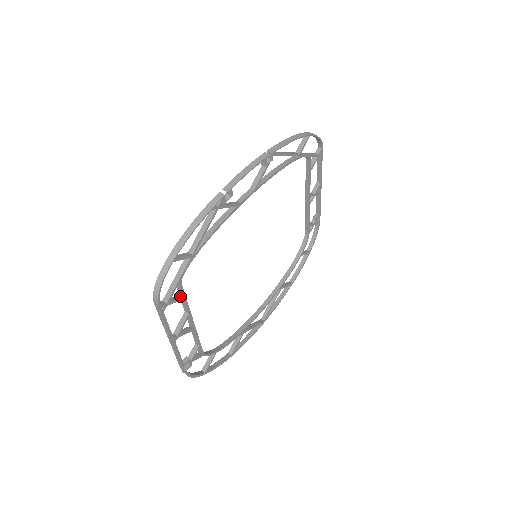
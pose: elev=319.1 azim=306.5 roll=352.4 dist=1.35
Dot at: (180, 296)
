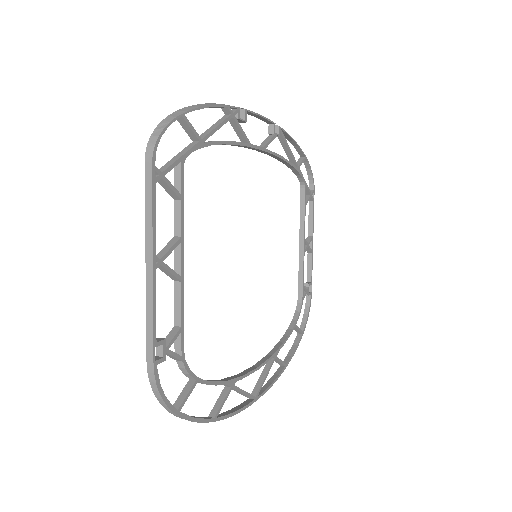
Dot at: (176, 193)
